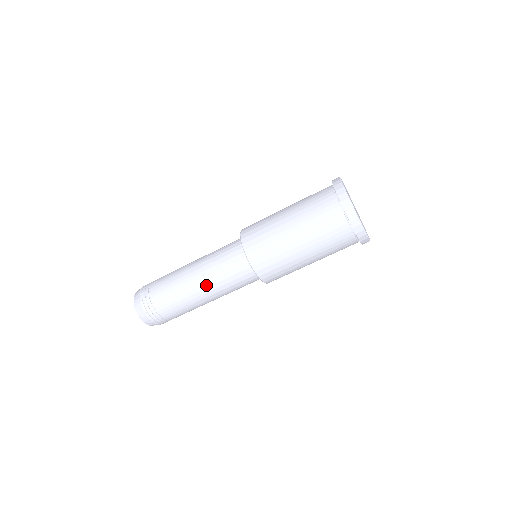
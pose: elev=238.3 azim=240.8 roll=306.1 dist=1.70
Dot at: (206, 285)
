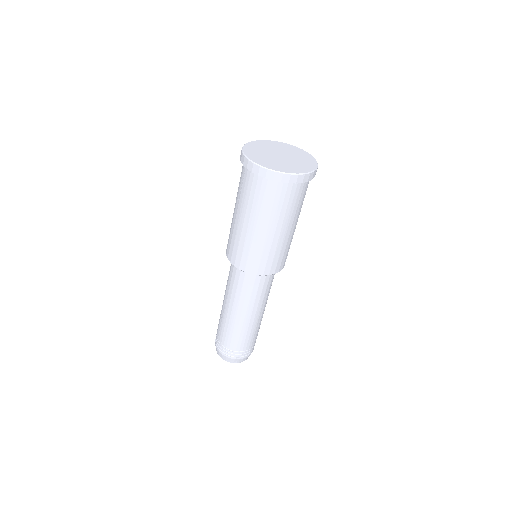
Dot at: (250, 311)
